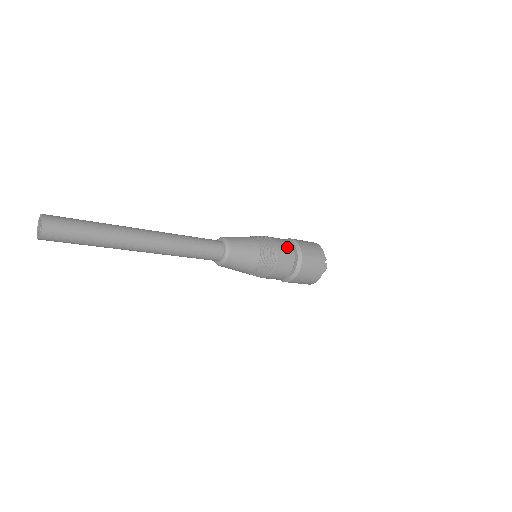
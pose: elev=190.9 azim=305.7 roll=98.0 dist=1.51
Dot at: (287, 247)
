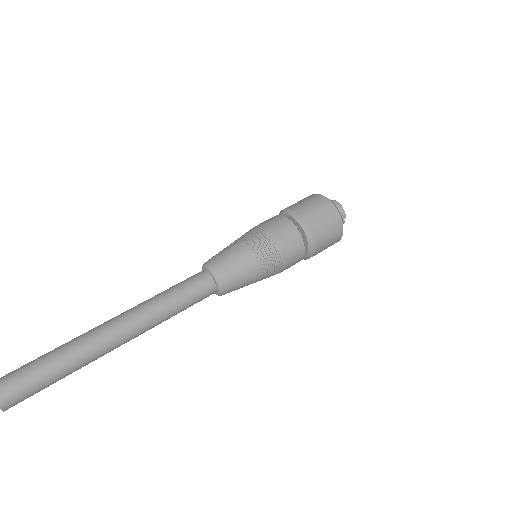
Dot at: (296, 252)
